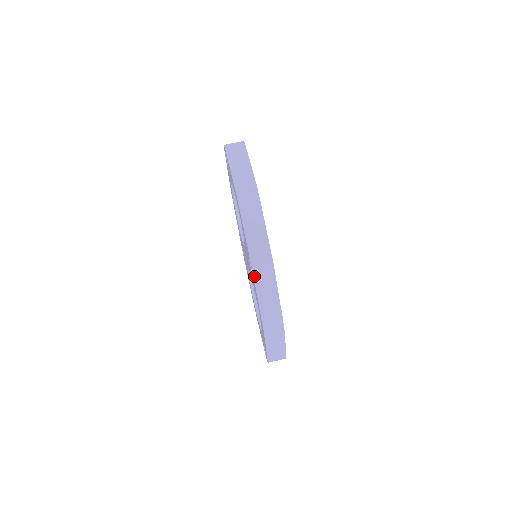
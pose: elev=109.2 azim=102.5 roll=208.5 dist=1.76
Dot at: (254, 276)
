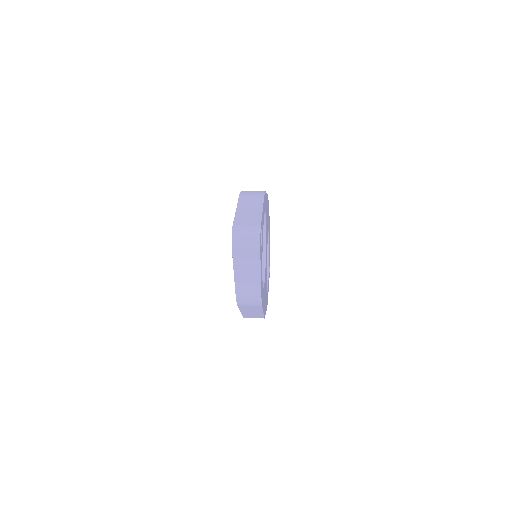
Dot at: occluded
